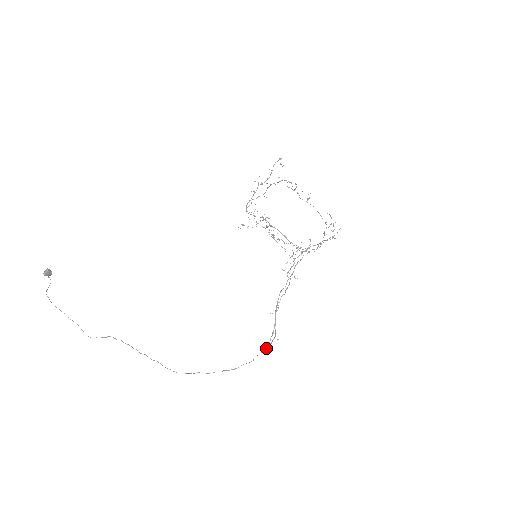
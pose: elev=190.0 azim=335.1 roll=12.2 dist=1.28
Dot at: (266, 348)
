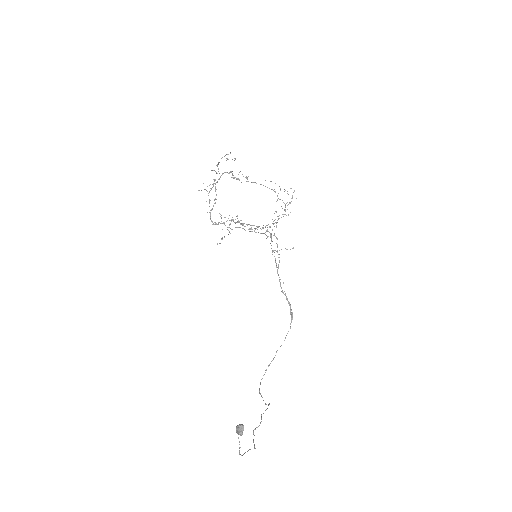
Dot at: (291, 321)
